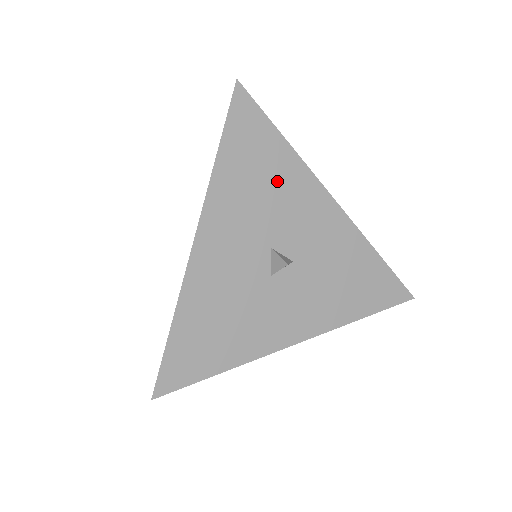
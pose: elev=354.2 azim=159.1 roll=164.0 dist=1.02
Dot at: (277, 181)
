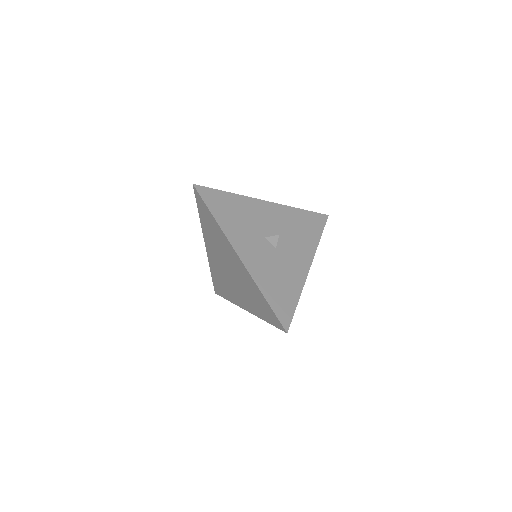
Dot at: (242, 210)
